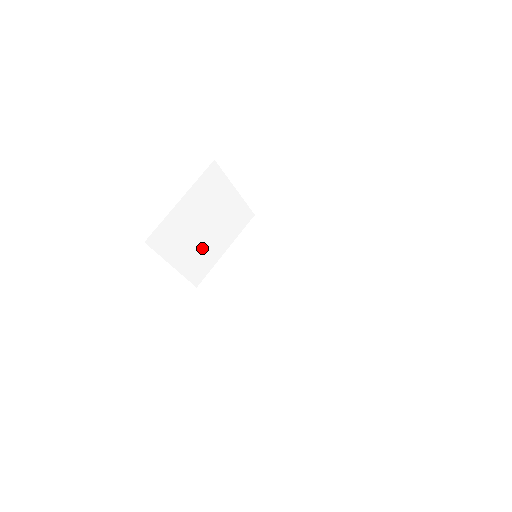
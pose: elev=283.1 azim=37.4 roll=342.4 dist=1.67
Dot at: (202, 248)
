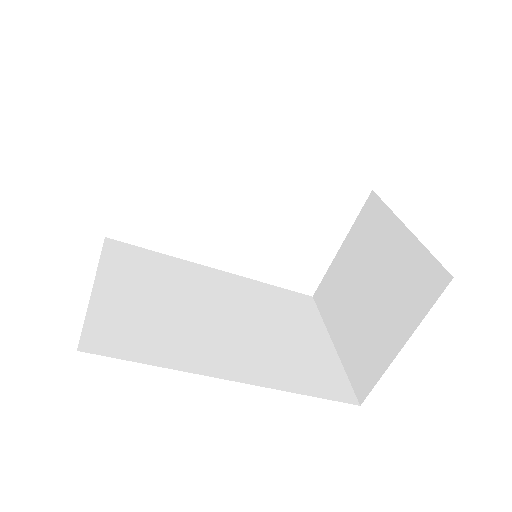
Dot at: occluded
